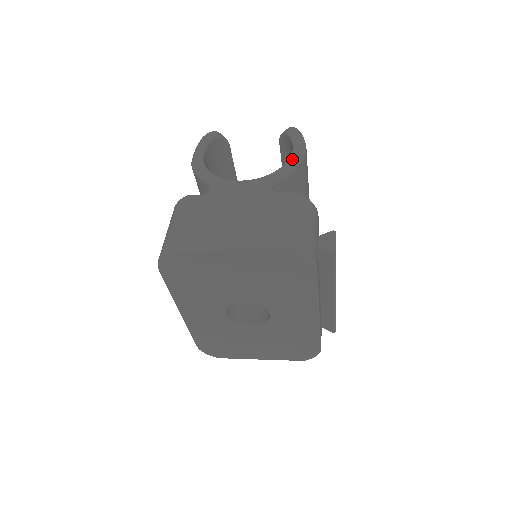
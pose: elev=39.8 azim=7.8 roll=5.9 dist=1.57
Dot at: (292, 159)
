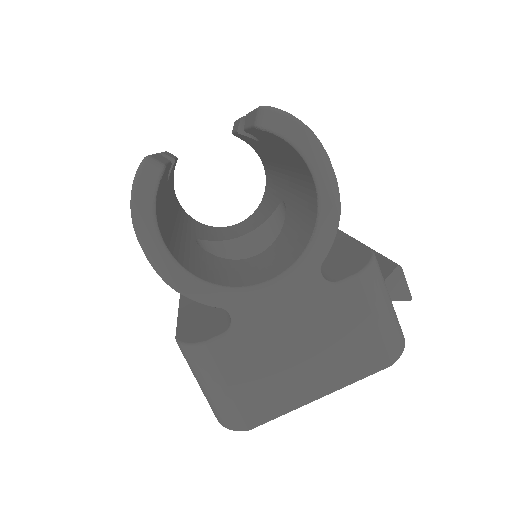
Dot at: (326, 208)
